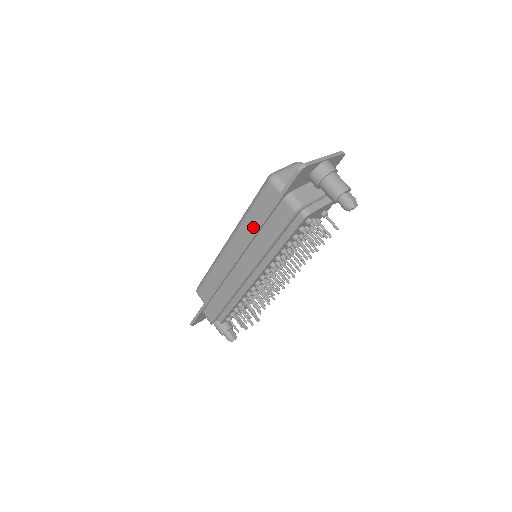
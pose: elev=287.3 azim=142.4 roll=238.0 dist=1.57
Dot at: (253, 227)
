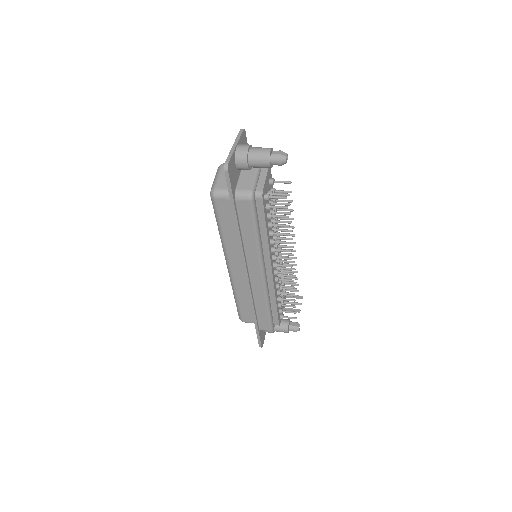
Dot at: (234, 239)
